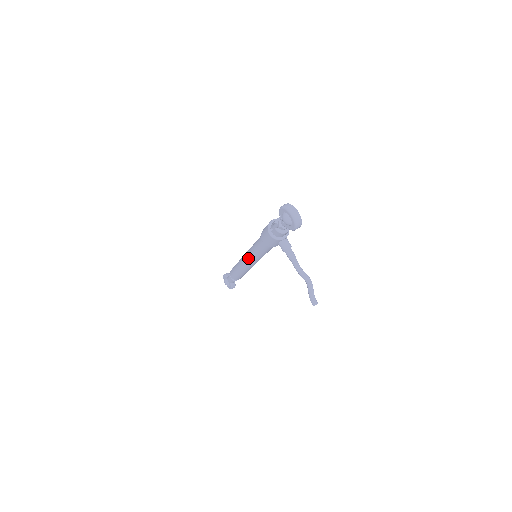
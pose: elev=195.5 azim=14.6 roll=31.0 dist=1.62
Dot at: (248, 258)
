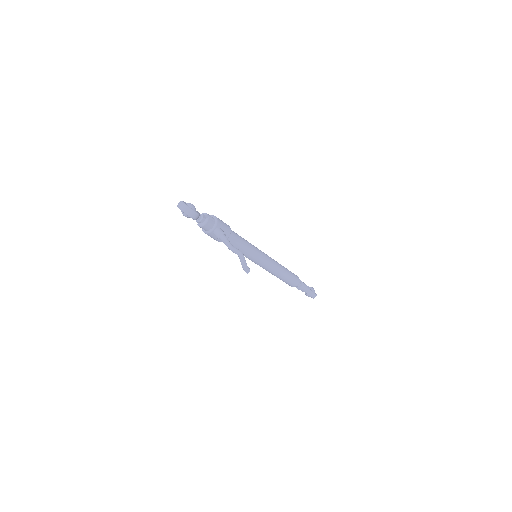
Dot at: occluded
